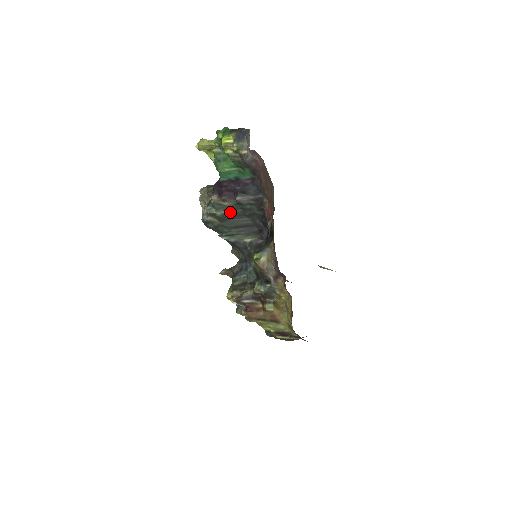
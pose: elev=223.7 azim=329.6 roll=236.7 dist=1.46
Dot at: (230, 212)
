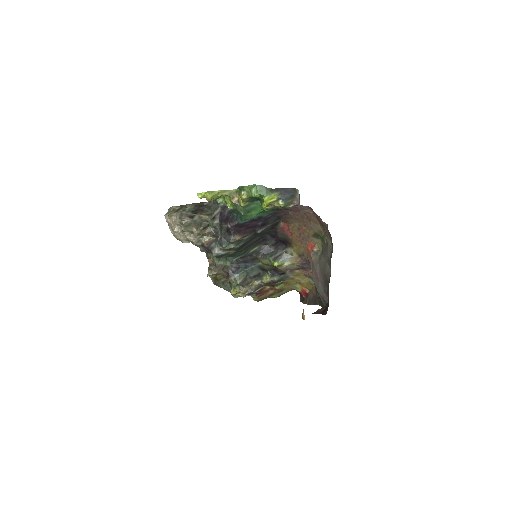
Dot at: (247, 241)
